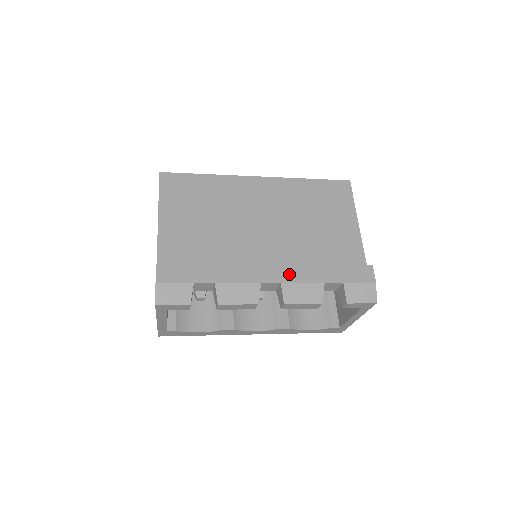
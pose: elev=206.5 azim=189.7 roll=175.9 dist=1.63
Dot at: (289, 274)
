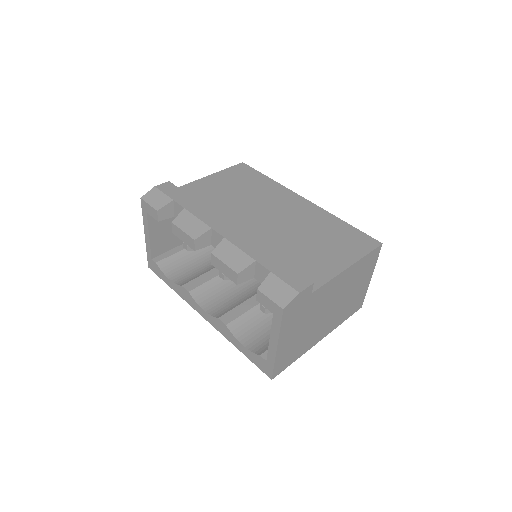
Dot at: (237, 238)
